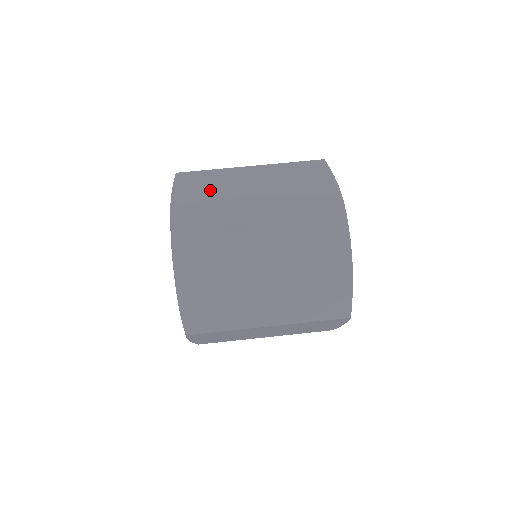
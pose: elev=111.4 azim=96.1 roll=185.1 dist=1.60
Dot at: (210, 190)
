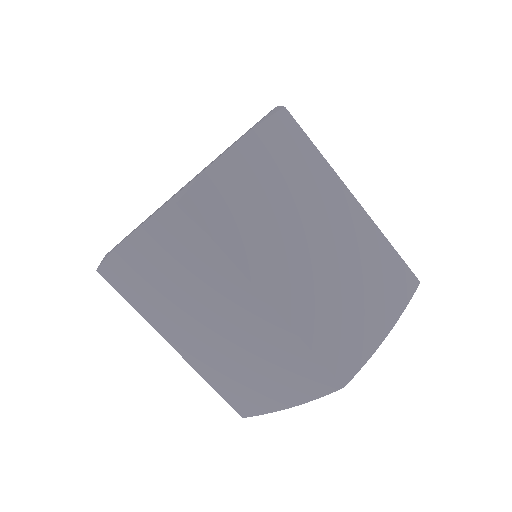
Dot at: (181, 273)
